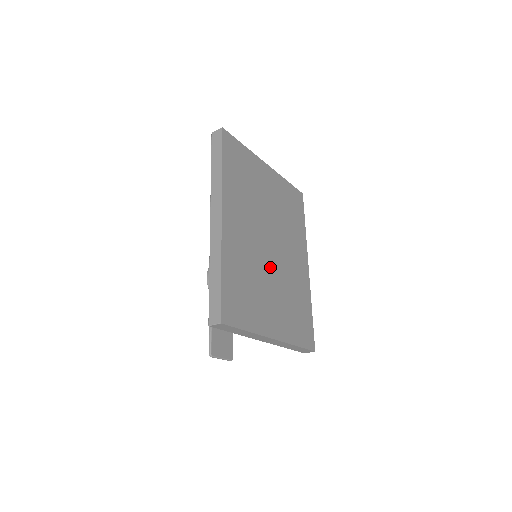
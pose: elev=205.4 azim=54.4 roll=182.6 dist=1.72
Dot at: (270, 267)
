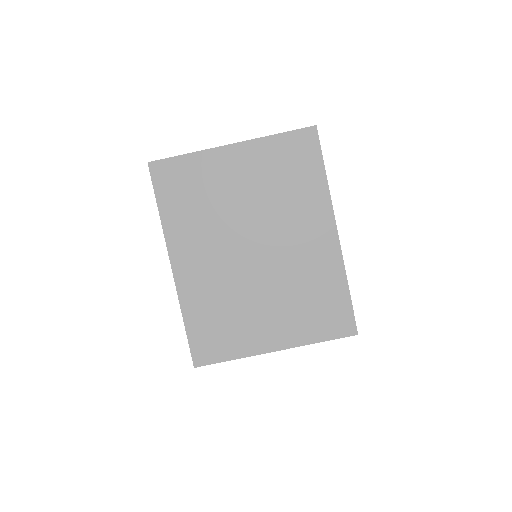
Dot at: (257, 277)
